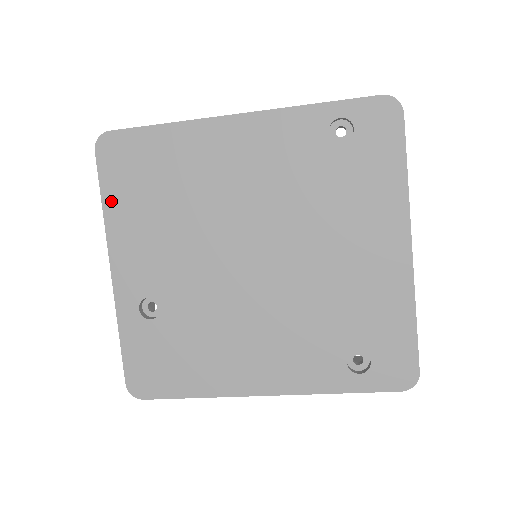
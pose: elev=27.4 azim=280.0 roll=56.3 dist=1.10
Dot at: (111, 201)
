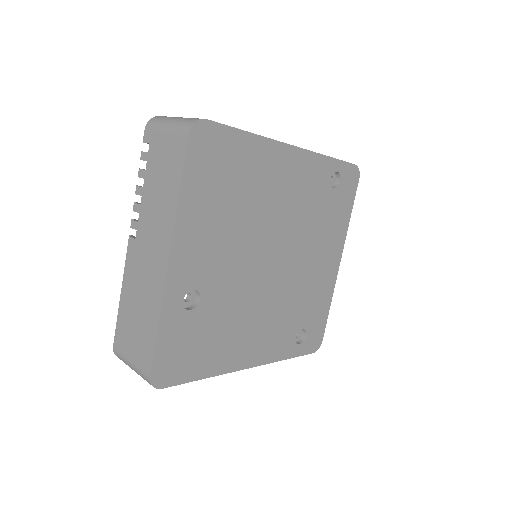
Dot at: (189, 190)
